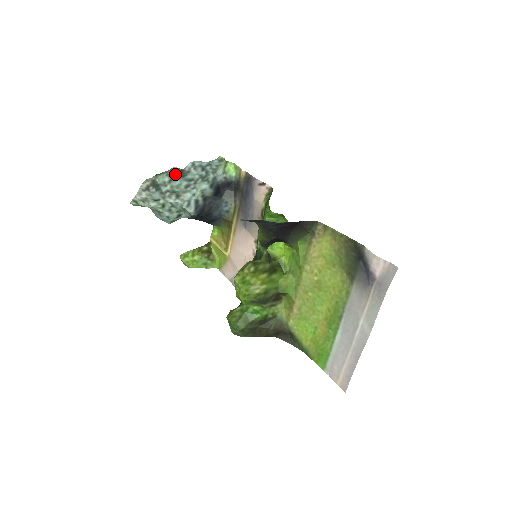
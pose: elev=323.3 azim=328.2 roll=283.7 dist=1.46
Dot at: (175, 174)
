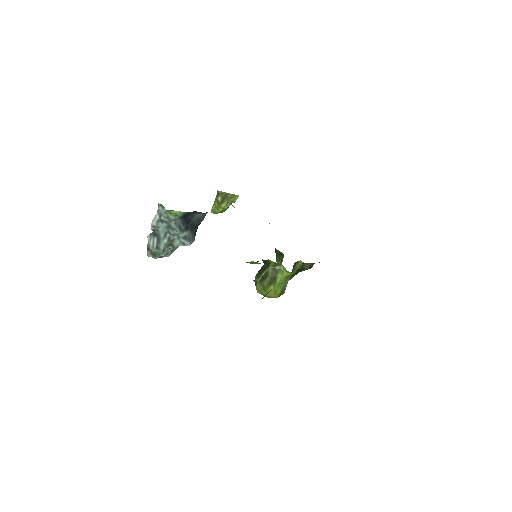
Dot at: (154, 241)
